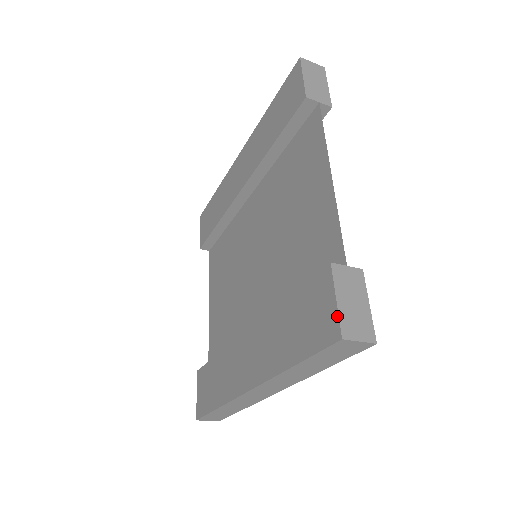
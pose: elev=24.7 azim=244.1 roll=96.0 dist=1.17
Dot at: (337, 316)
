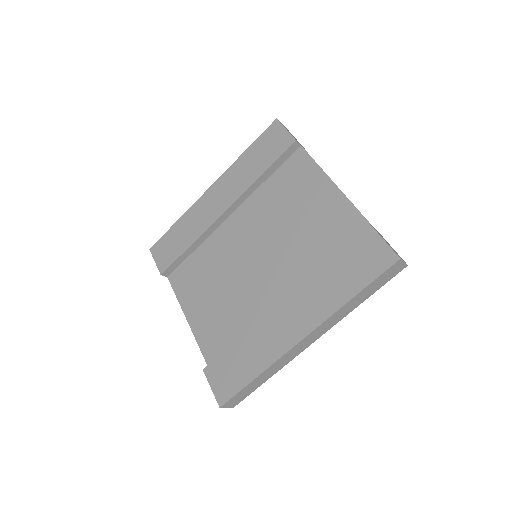
Dot at: (390, 249)
